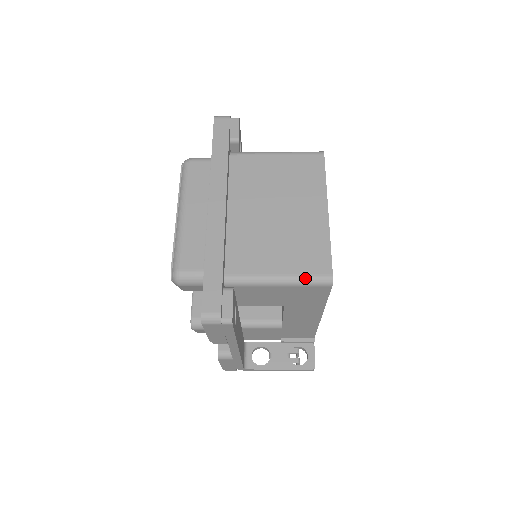
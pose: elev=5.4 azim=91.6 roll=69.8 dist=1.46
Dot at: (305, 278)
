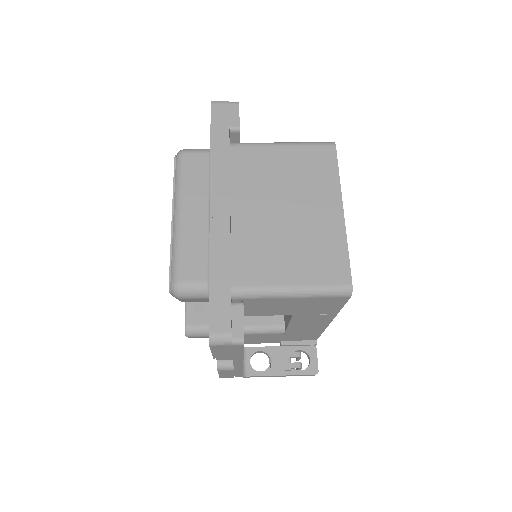
Dot at: (322, 289)
